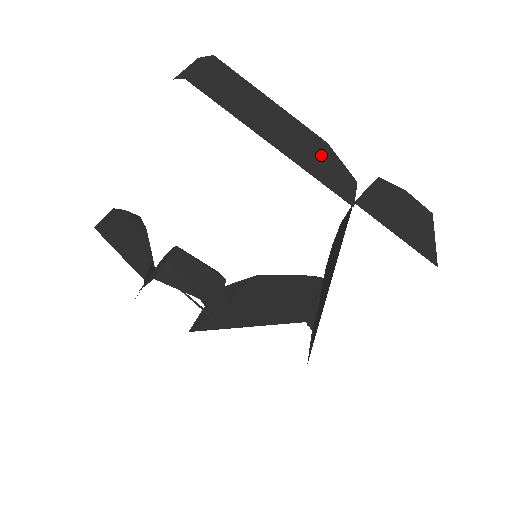
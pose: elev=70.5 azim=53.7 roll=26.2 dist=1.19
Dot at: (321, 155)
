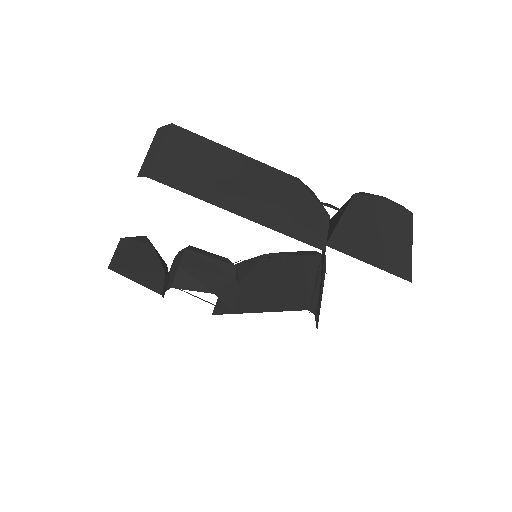
Dot at: (291, 200)
